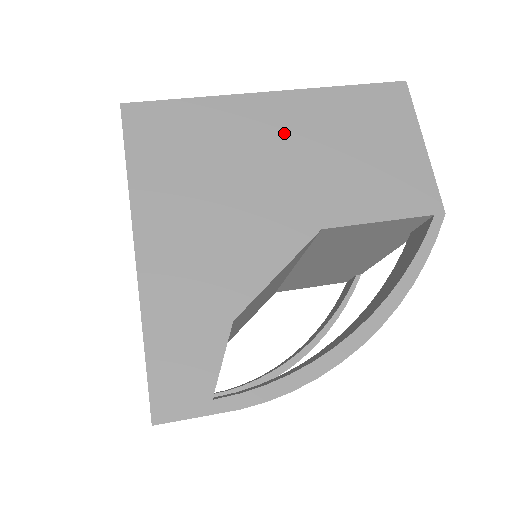
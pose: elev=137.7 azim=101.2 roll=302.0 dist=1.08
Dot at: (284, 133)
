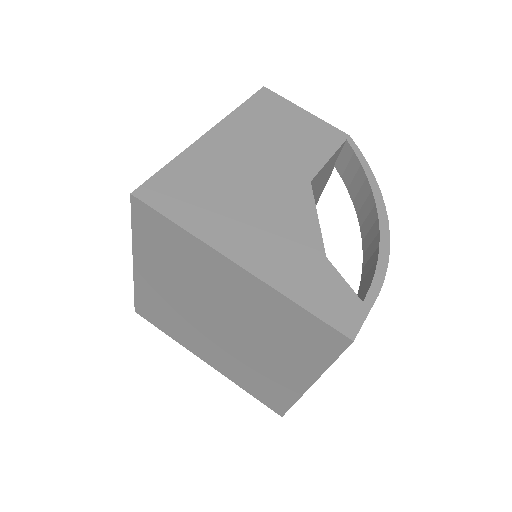
Dot at: (239, 148)
